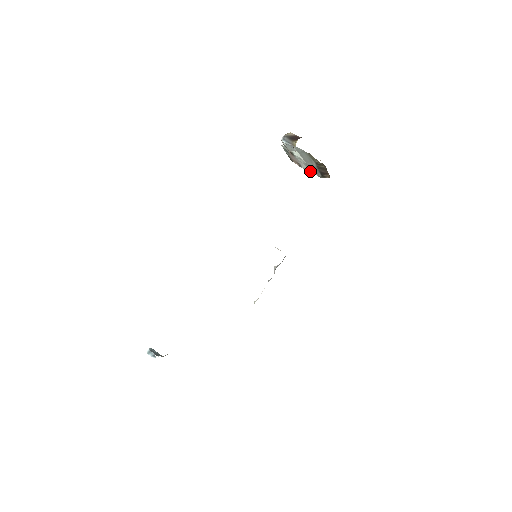
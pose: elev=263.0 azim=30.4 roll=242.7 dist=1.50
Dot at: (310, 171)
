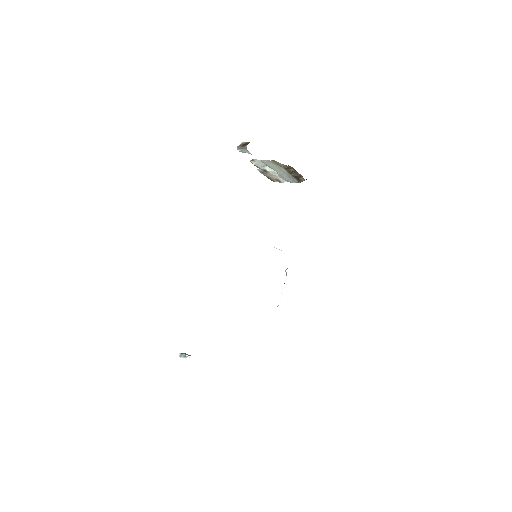
Dot at: occluded
